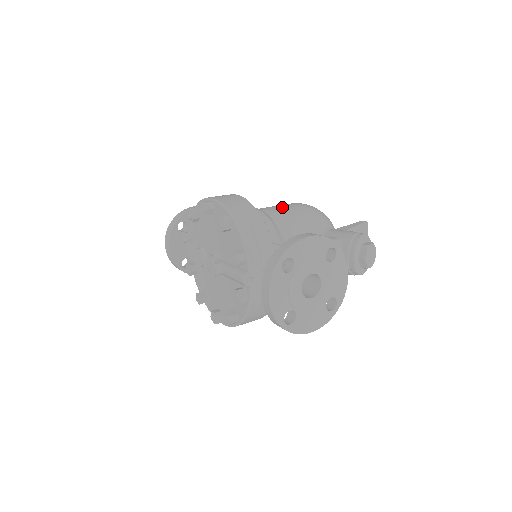
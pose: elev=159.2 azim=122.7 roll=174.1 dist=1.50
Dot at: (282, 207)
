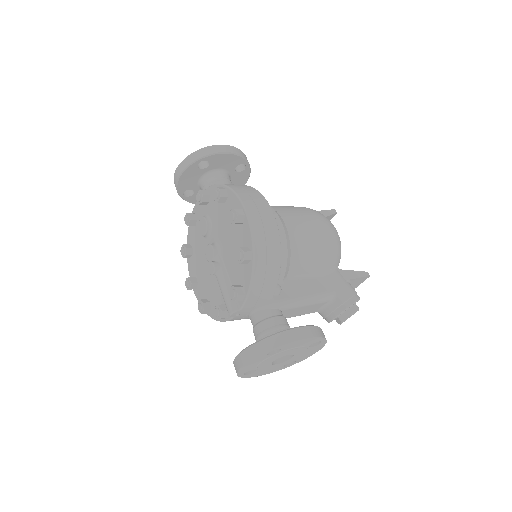
Dot at: (308, 229)
